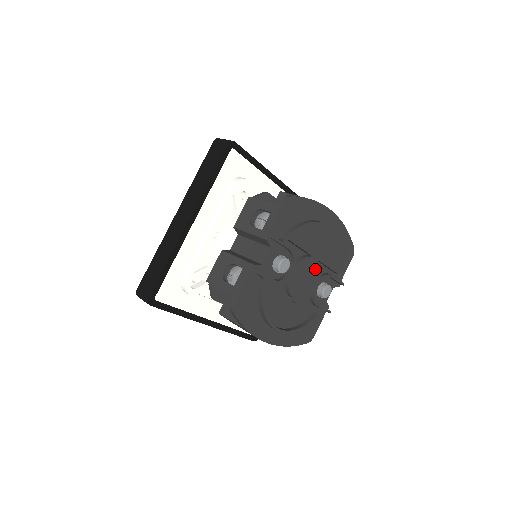
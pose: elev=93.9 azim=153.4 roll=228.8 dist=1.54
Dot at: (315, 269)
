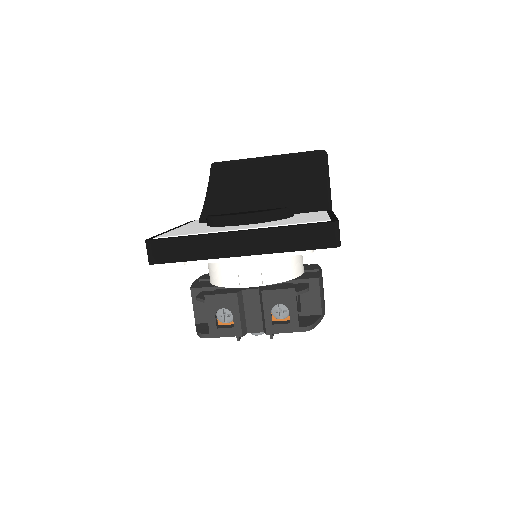
Dot at: occluded
